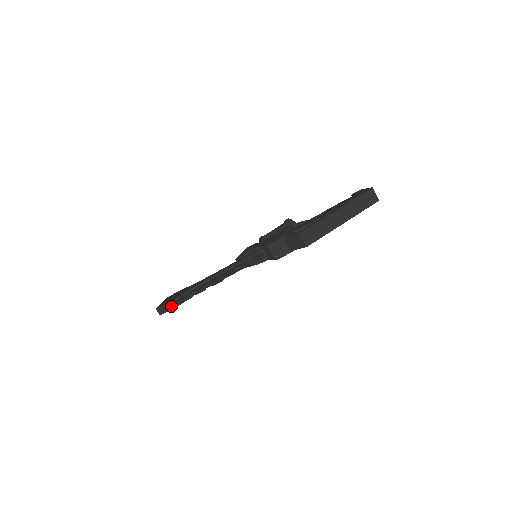
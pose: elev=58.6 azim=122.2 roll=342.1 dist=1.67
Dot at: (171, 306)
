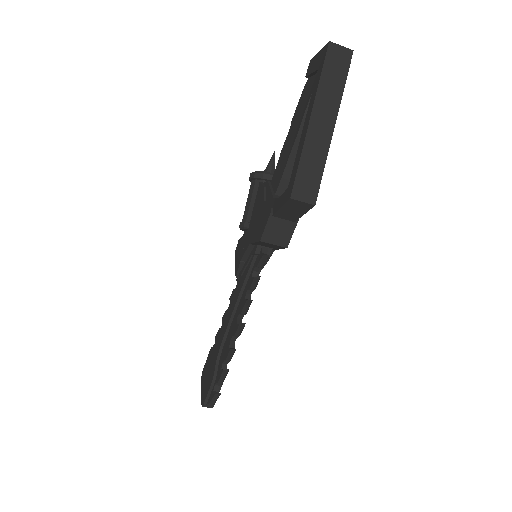
Dot at: (215, 397)
